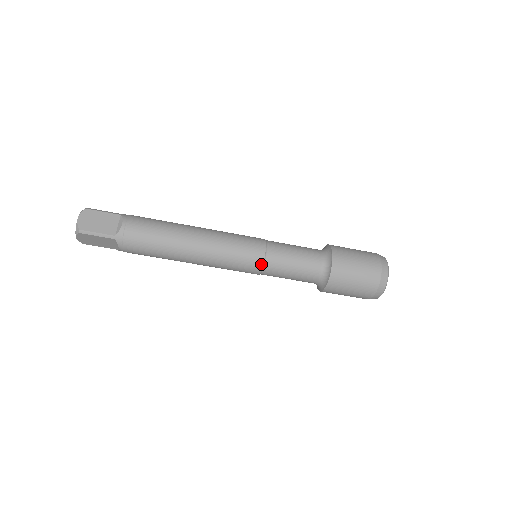
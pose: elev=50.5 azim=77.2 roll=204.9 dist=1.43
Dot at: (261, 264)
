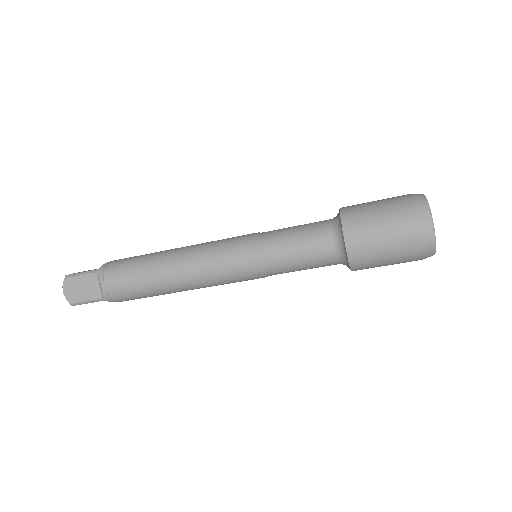
Dot at: (261, 274)
